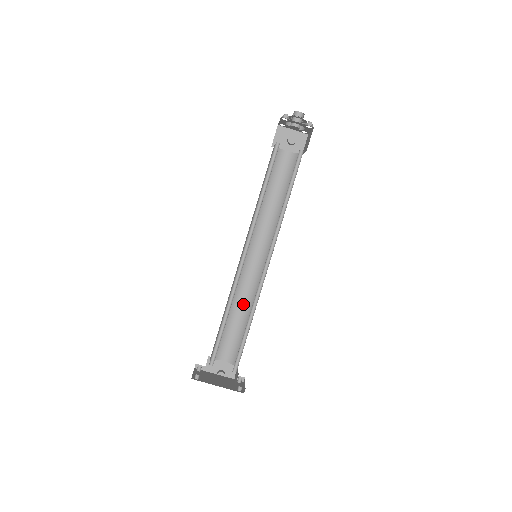
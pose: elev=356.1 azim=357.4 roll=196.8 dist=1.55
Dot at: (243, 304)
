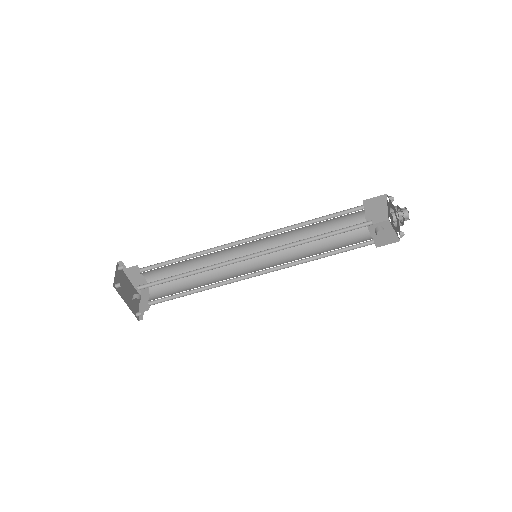
Dot at: (205, 262)
